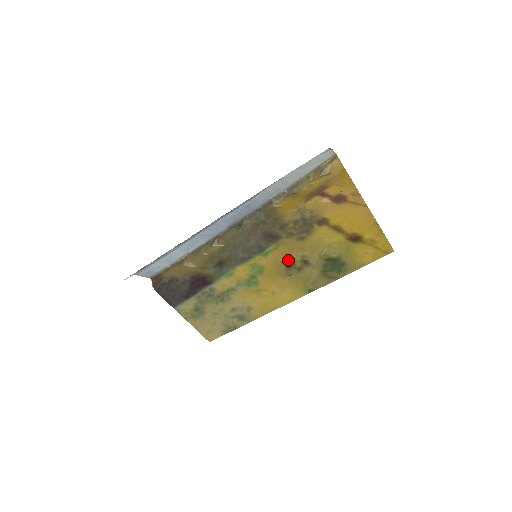
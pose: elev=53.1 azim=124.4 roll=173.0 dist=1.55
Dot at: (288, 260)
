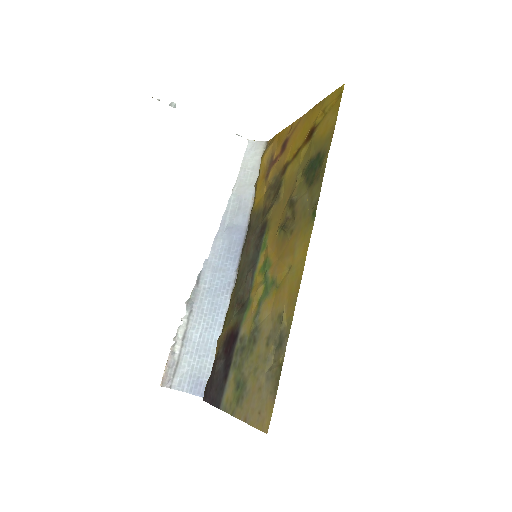
Dot at: (281, 224)
